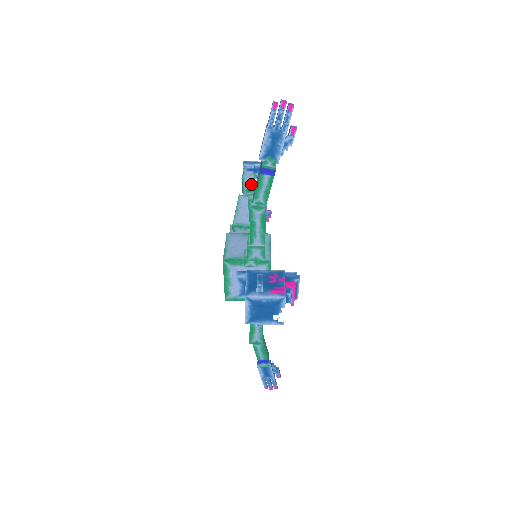
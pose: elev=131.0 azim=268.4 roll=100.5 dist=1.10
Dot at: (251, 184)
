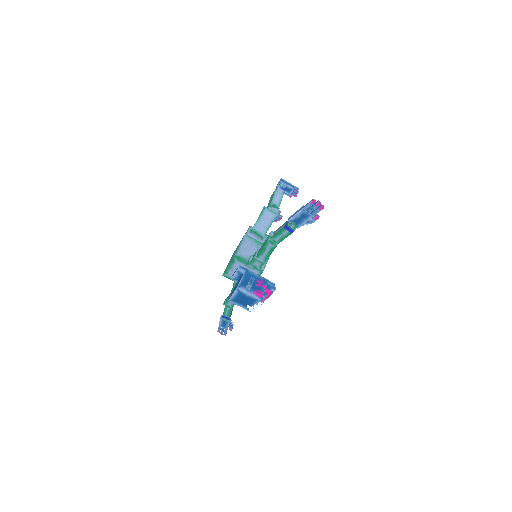
Dot at: (278, 201)
